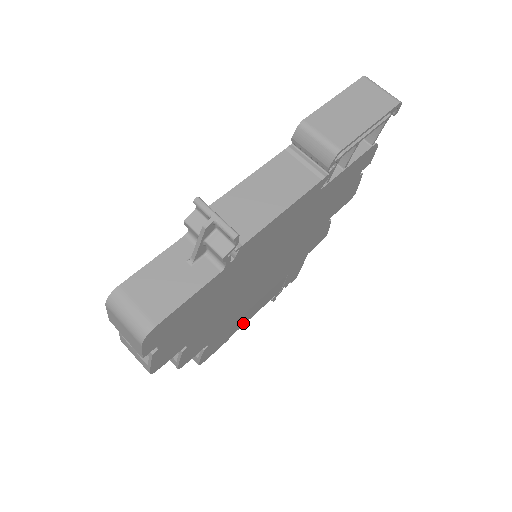
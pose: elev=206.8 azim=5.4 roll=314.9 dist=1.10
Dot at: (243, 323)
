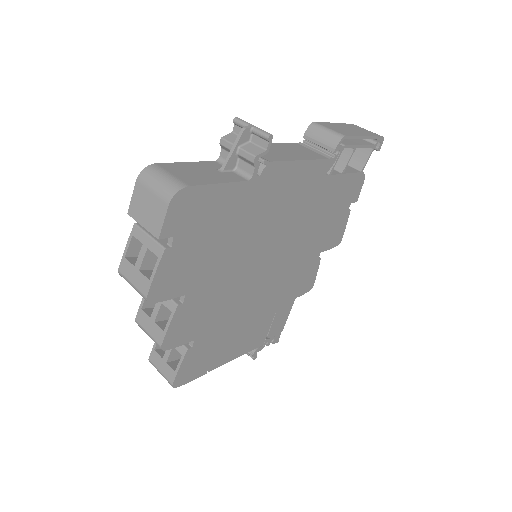
Dot at: (224, 359)
